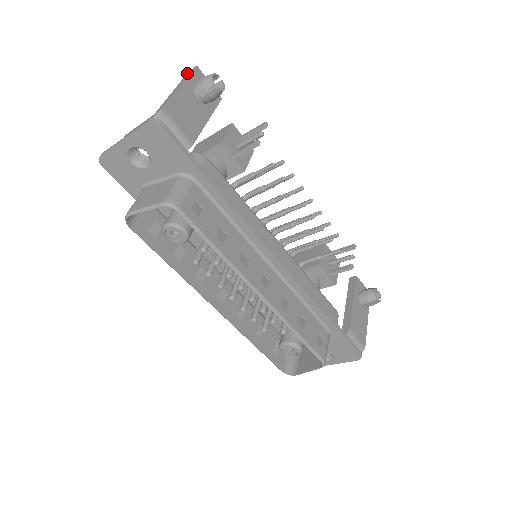
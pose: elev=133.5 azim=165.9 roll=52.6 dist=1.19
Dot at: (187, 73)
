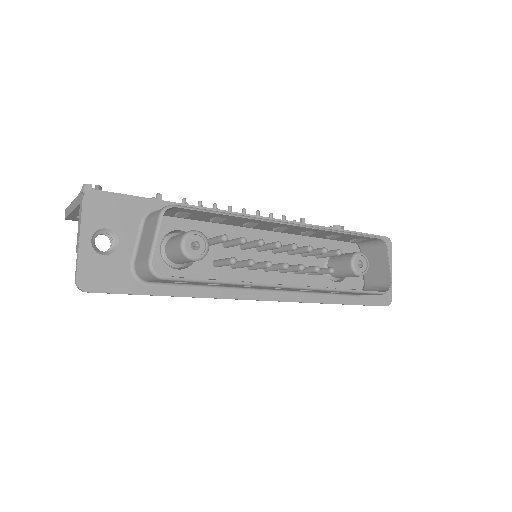
Dot at: (65, 217)
